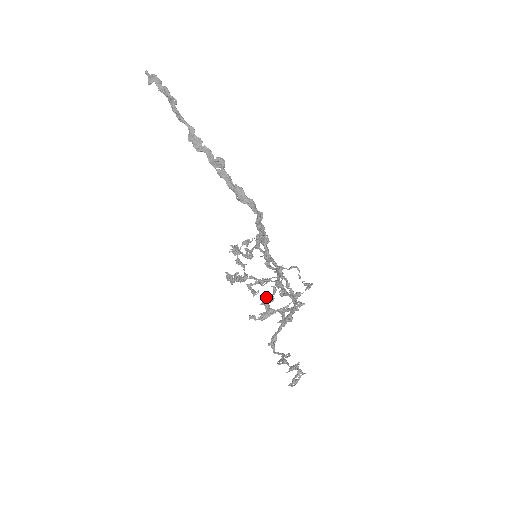
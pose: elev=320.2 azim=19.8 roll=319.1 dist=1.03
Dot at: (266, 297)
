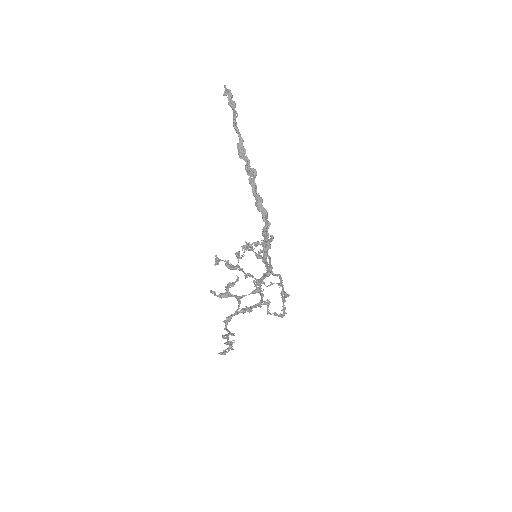
Dot at: (230, 282)
